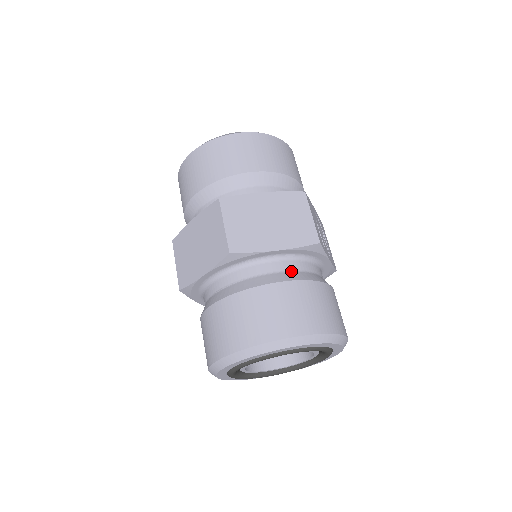
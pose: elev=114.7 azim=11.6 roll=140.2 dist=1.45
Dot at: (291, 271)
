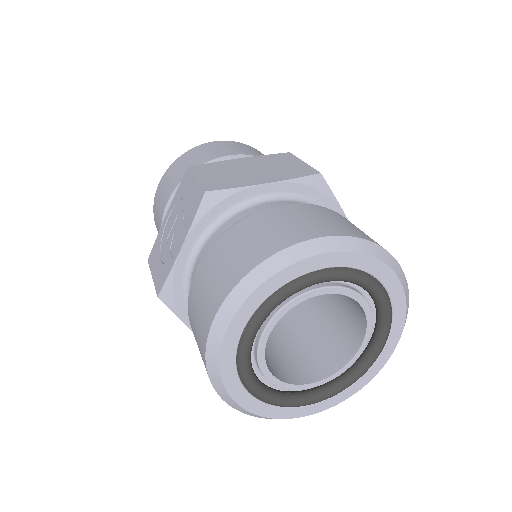
Dot at: occluded
